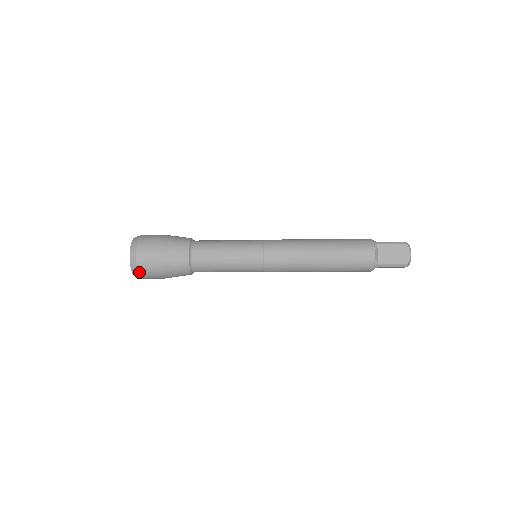
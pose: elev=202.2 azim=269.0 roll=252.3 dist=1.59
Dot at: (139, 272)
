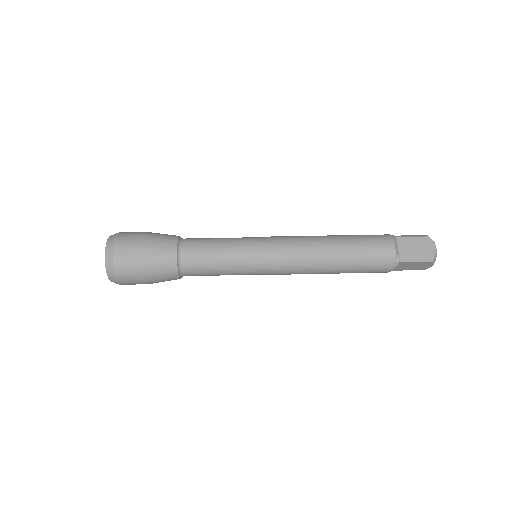
Dot at: occluded
